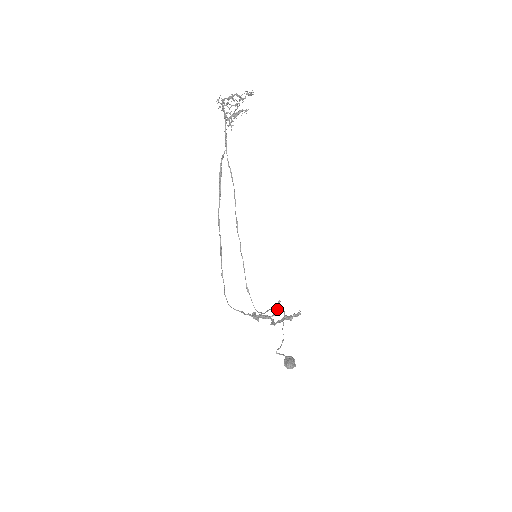
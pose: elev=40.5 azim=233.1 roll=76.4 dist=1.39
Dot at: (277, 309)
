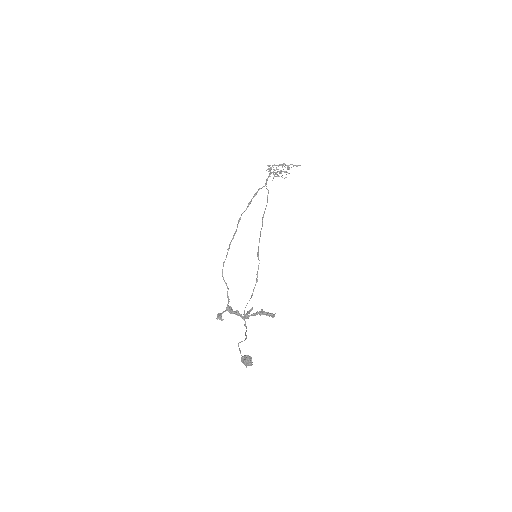
Dot at: (249, 312)
